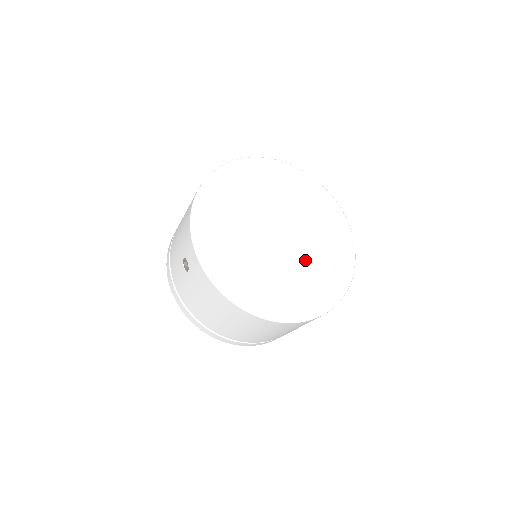
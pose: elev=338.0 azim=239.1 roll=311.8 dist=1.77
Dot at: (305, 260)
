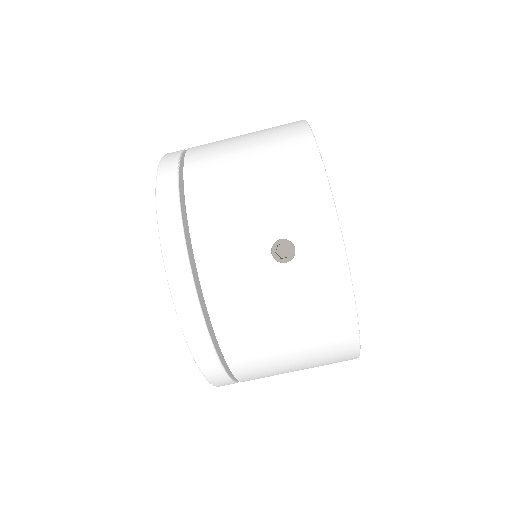
Dot at: occluded
